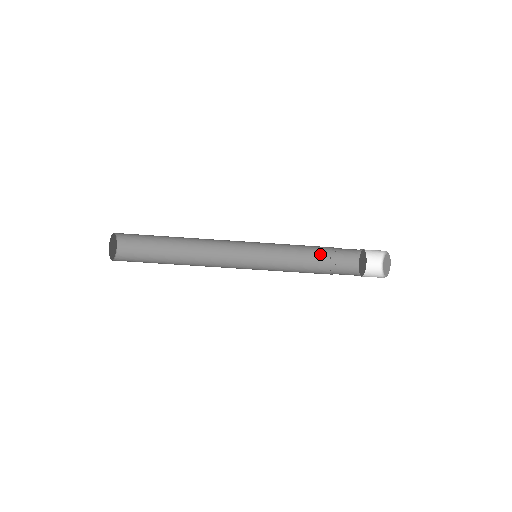
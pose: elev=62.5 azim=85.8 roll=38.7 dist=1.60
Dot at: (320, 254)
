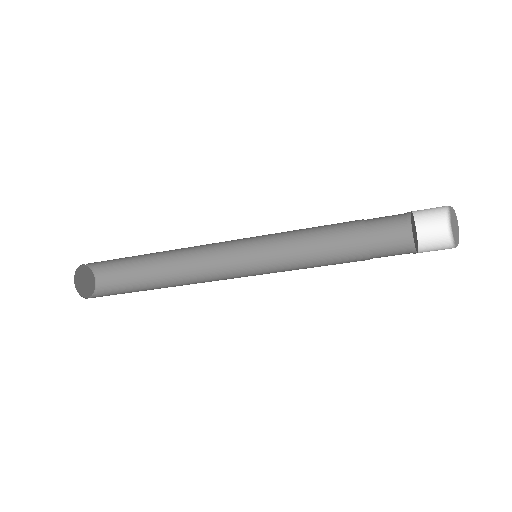
Dot at: occluded
